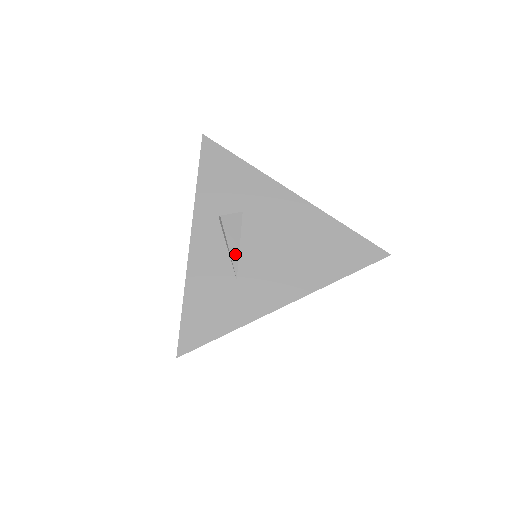
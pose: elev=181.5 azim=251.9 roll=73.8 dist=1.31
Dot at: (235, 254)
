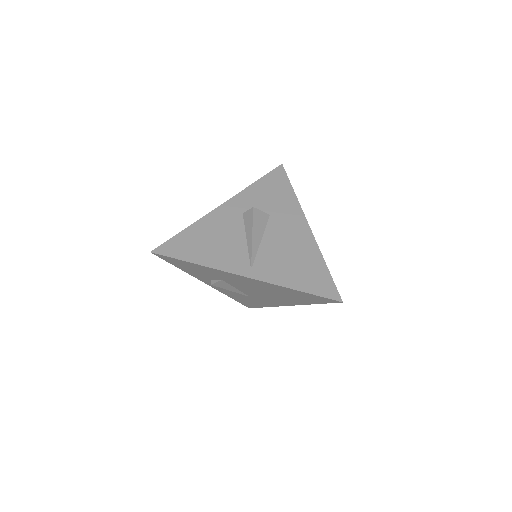
Dot at: (238, 292)
